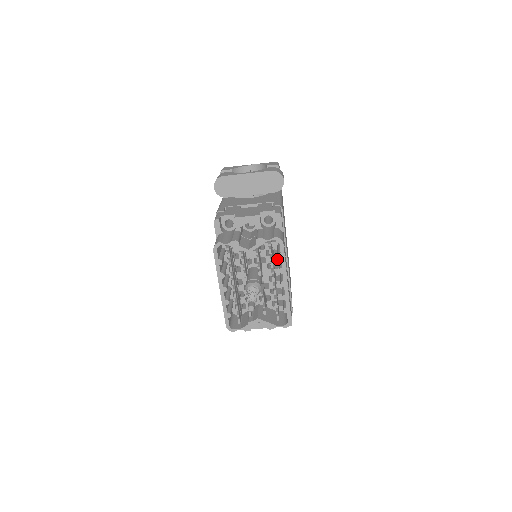
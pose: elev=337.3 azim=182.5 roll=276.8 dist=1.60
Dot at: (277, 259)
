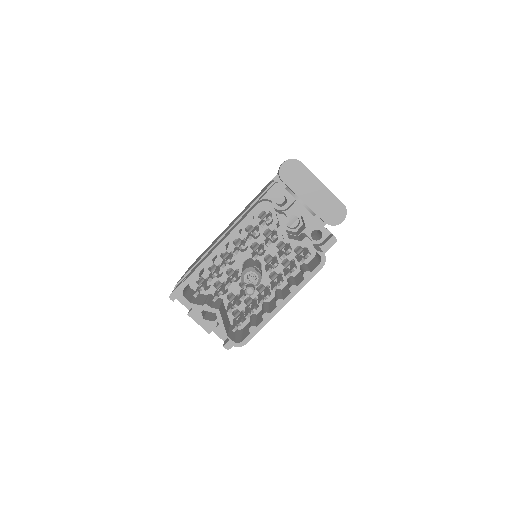
Dot at: occluded
